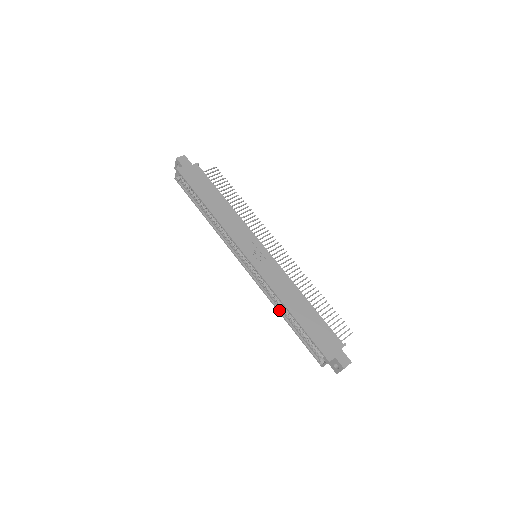
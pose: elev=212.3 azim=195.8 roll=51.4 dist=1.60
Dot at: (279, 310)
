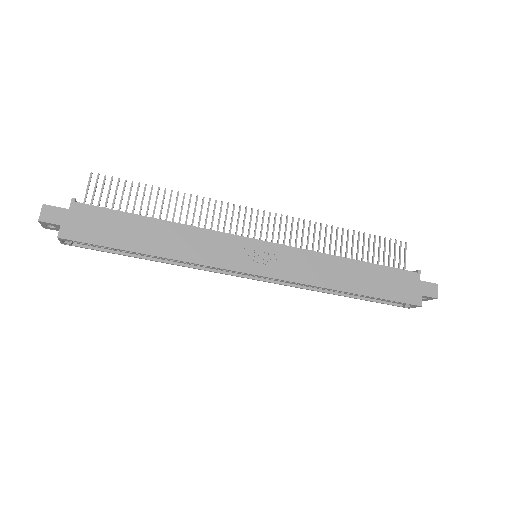
Dot at: (328, 292)
